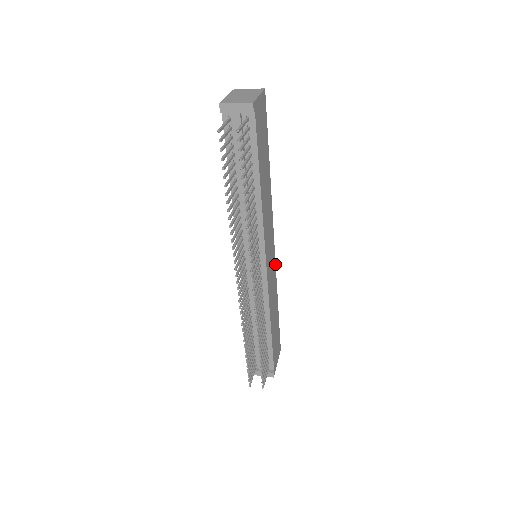
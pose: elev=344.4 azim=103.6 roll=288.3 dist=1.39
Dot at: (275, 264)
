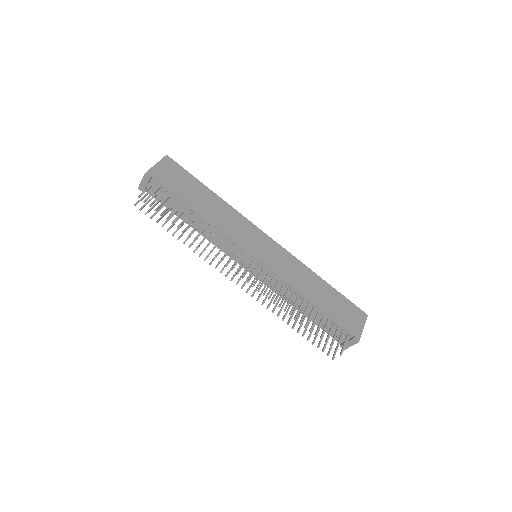
Dot at: (286, 251)
